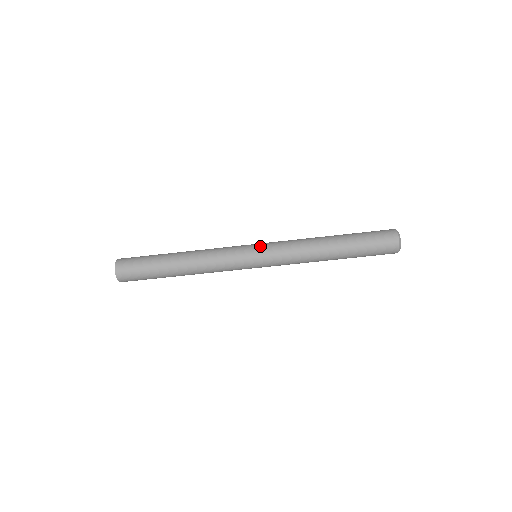
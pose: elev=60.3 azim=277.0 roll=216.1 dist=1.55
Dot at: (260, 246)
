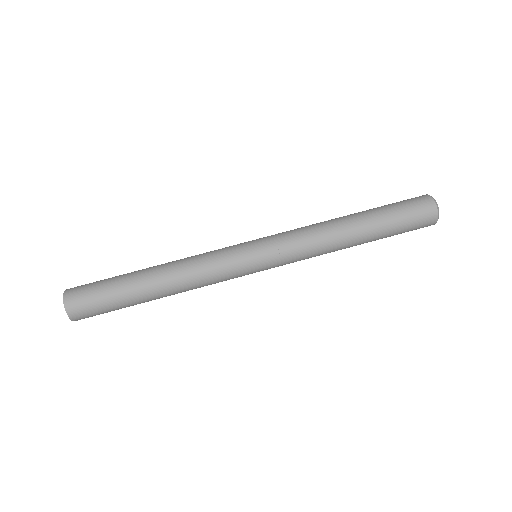
Dot at: occluded
